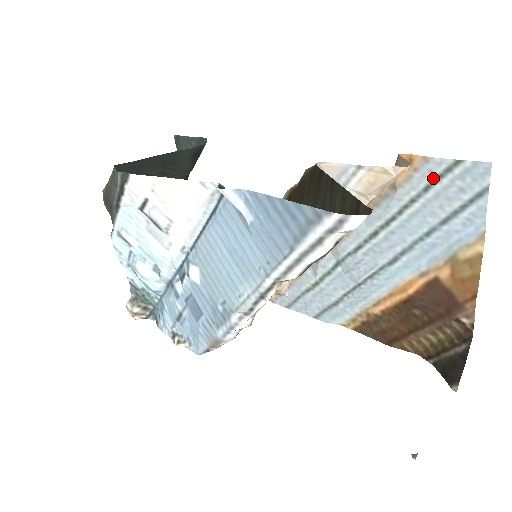
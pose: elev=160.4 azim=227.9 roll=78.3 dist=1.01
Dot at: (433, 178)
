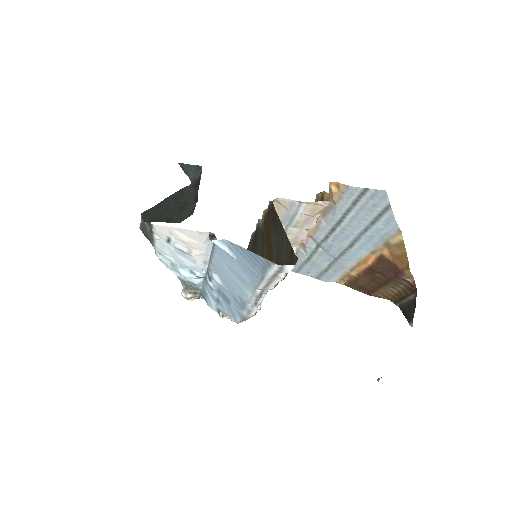
Dot at: (355, 198)
